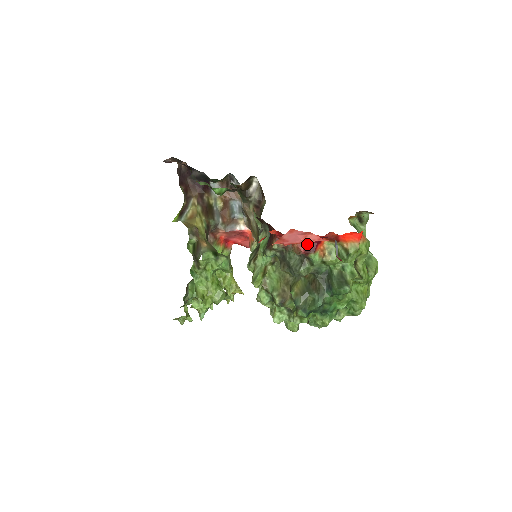
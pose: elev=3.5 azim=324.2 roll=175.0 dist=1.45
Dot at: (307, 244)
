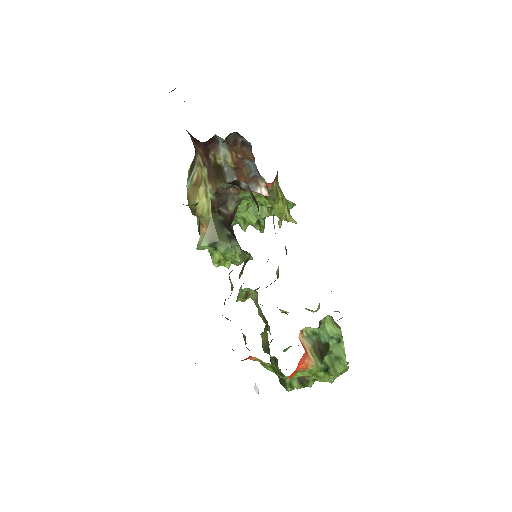
Dot at: occluded
